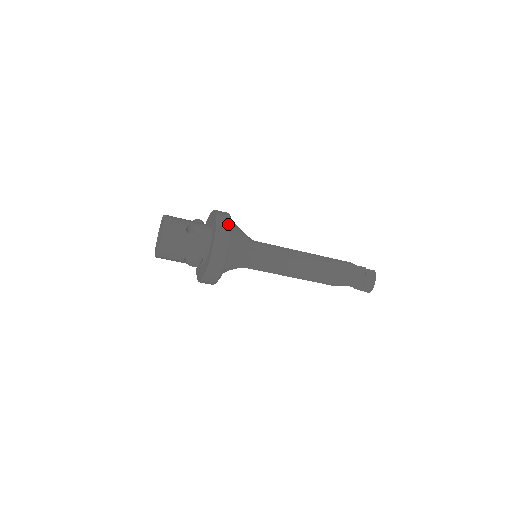
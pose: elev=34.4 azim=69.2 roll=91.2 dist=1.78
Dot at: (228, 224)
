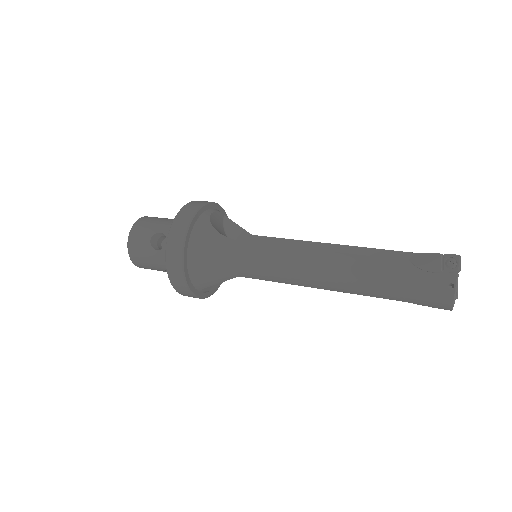
Dot at: (181, 235)
